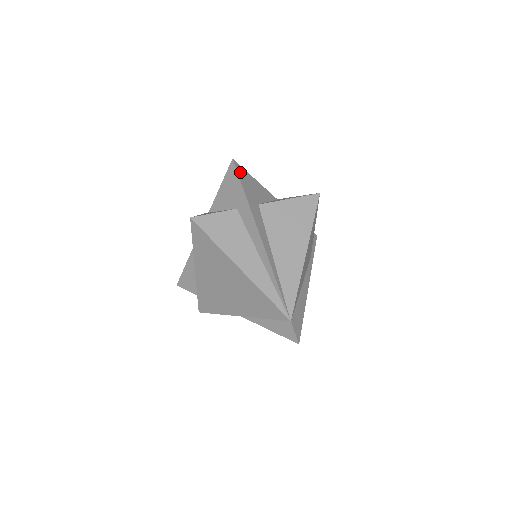
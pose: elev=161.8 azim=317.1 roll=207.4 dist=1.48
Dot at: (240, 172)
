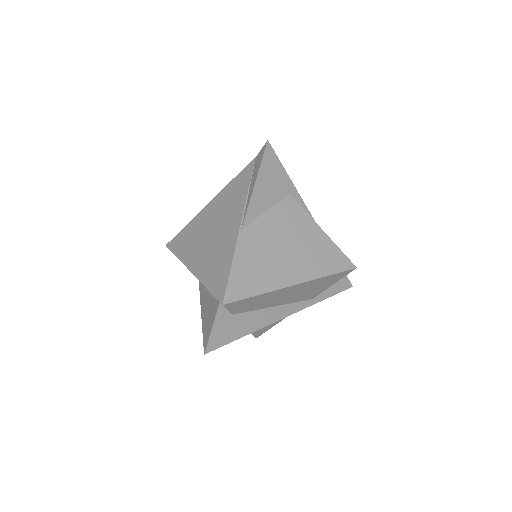
Dot at: occluded
